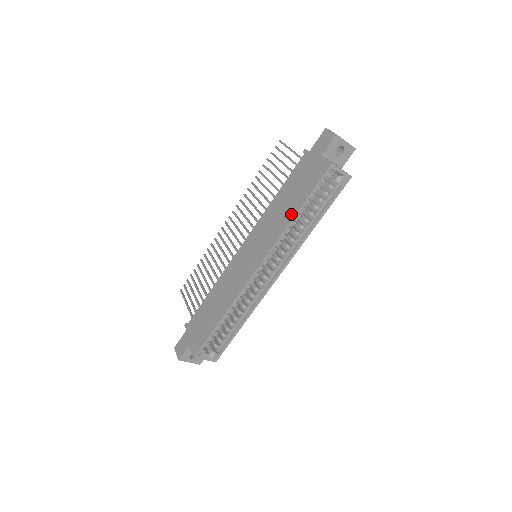
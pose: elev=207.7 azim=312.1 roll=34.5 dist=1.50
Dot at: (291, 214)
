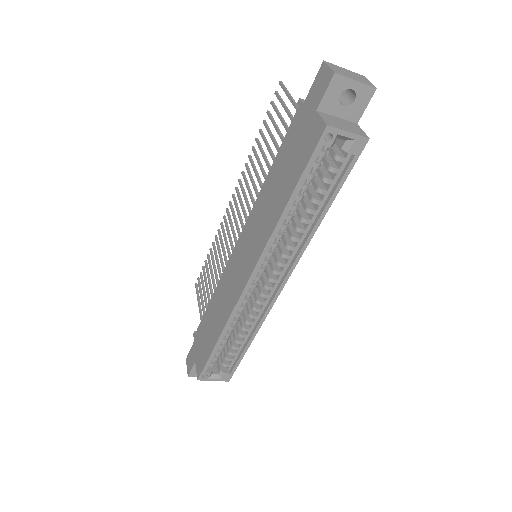
Dot at: (280, 206)
